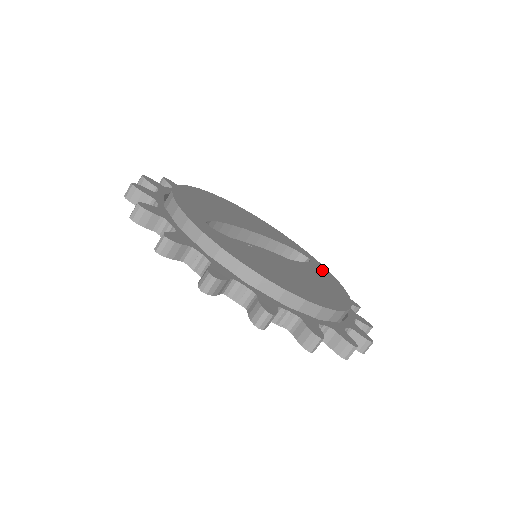
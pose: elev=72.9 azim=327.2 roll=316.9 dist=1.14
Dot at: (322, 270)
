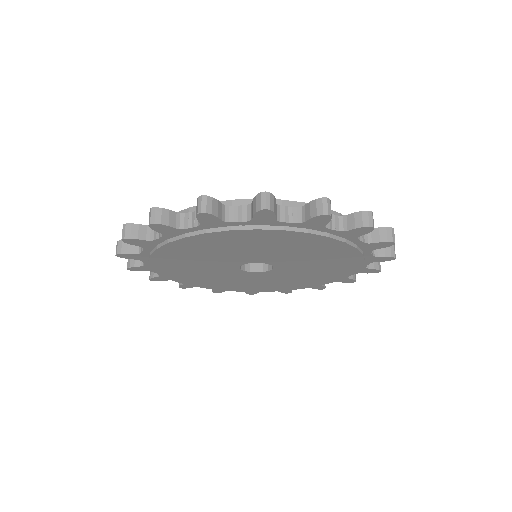
Dot at: occluded
